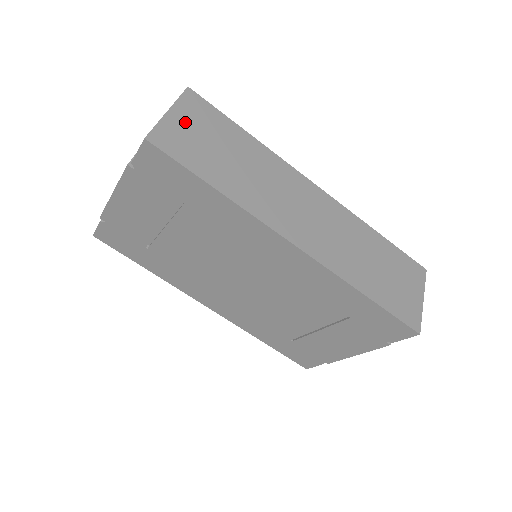
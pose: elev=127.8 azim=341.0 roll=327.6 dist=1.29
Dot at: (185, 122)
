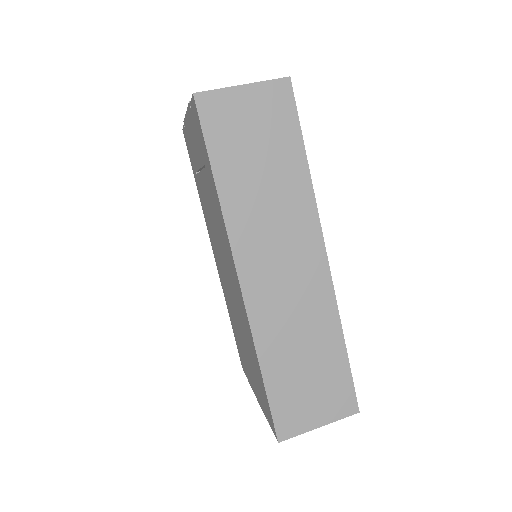
Dot at: (249, 105)
